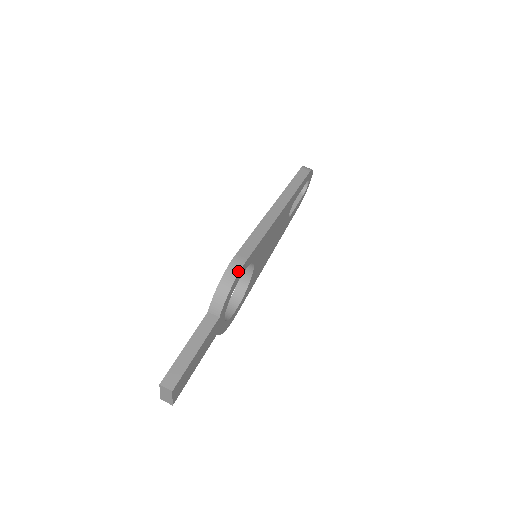
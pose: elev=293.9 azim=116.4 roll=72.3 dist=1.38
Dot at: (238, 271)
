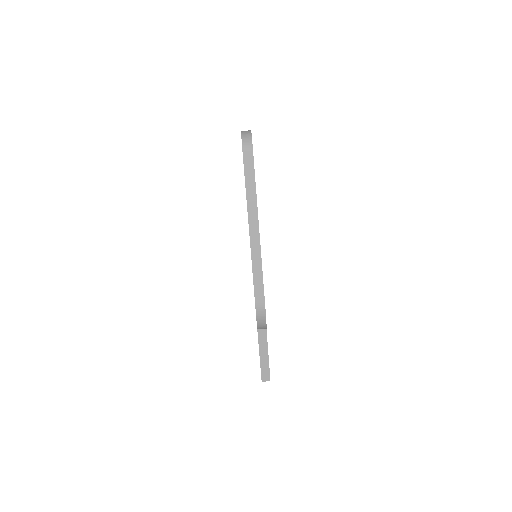
Dot at: (265, 315)
